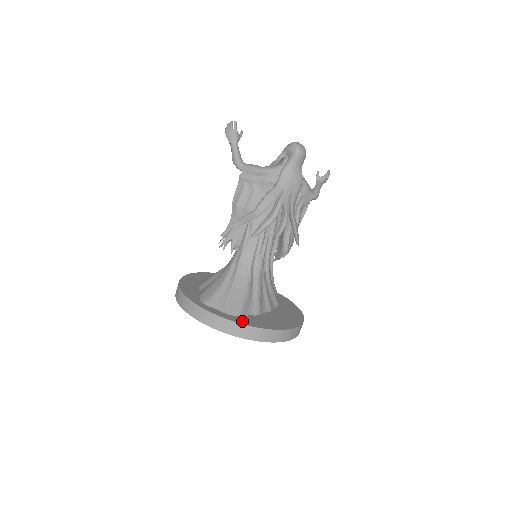
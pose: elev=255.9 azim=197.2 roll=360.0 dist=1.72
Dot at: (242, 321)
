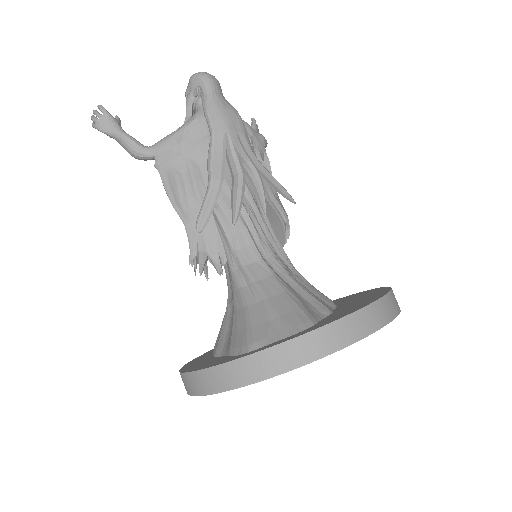
Dot at: (326, 322)
